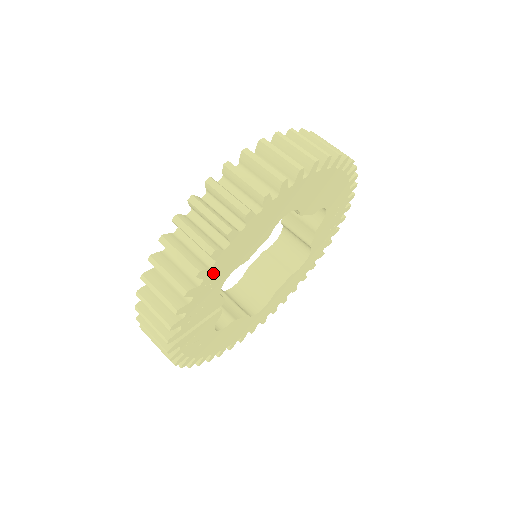
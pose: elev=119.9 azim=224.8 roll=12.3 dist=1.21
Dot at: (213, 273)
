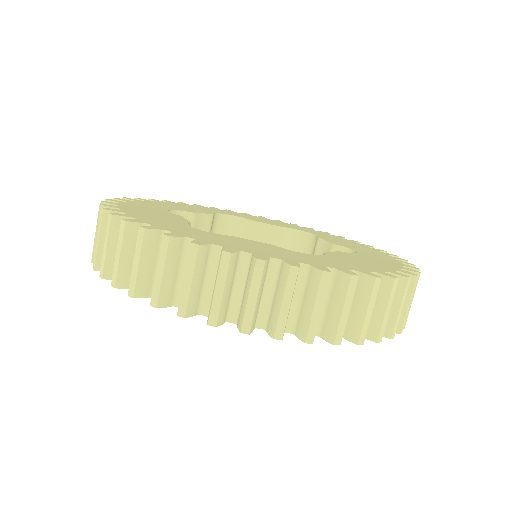
Dot at: occluded
